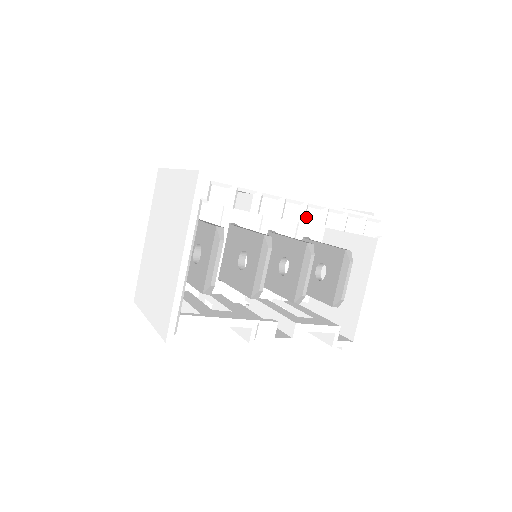
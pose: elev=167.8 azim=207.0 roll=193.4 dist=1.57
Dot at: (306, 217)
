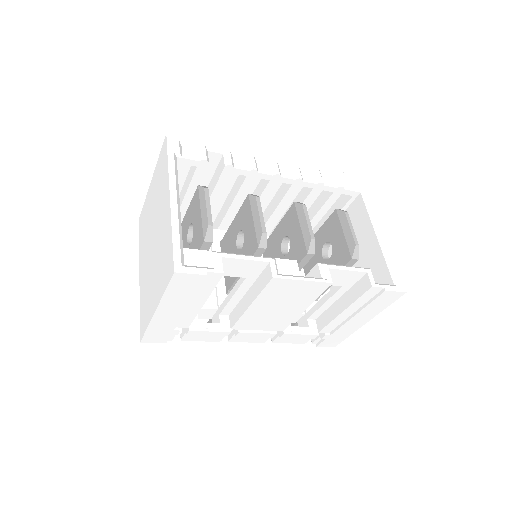
Dot at: (281, 173)
